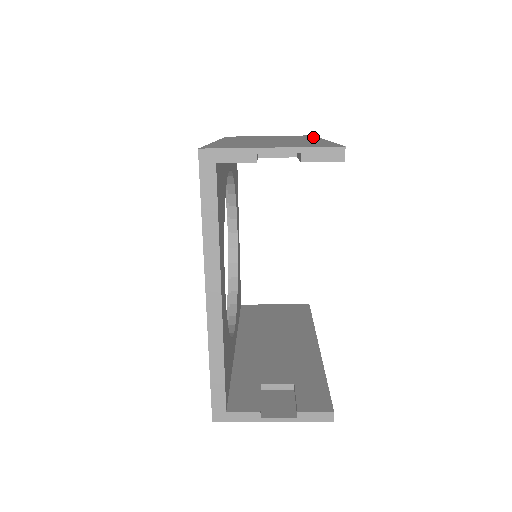
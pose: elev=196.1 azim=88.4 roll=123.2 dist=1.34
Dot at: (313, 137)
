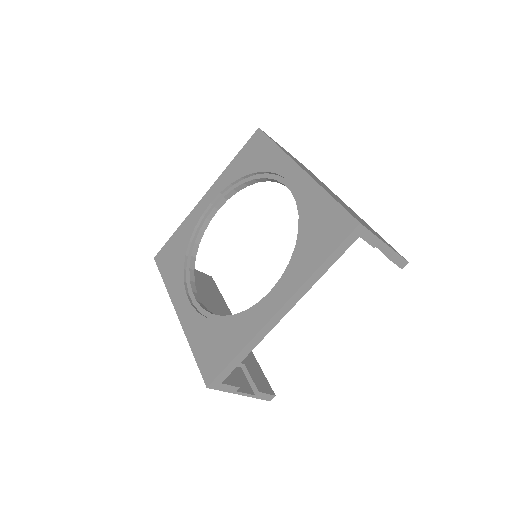
Dot at: occluded
